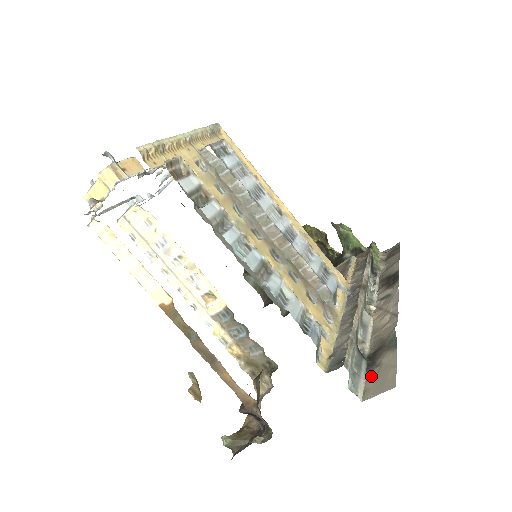
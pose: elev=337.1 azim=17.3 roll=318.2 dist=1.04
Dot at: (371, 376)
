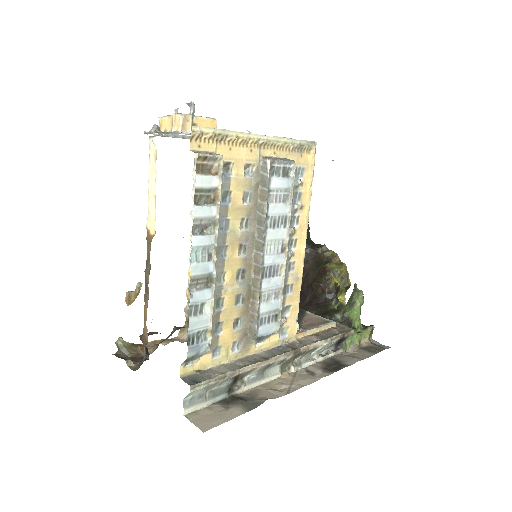
Dot at: (212, 408)
